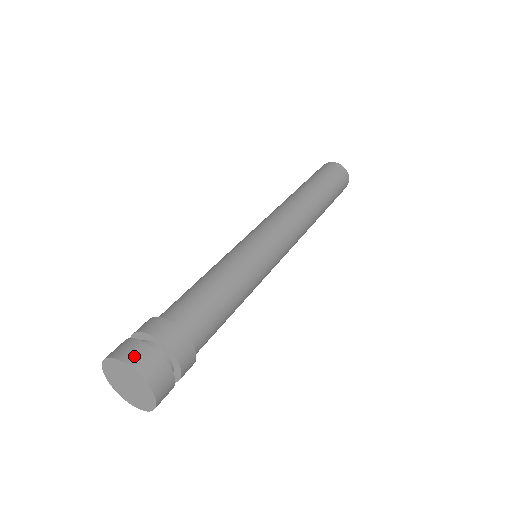
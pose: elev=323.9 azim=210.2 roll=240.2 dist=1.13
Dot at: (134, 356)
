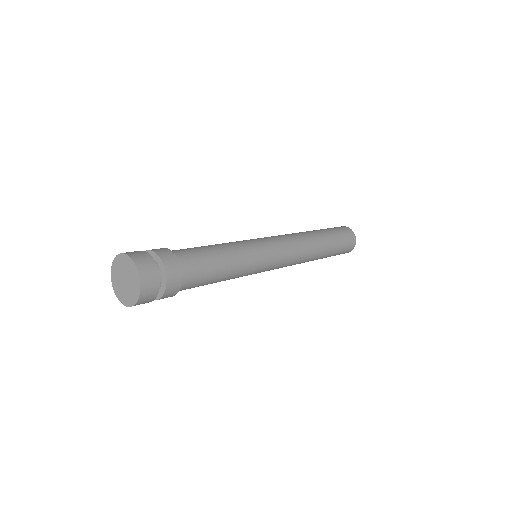
Dot at: occluded
